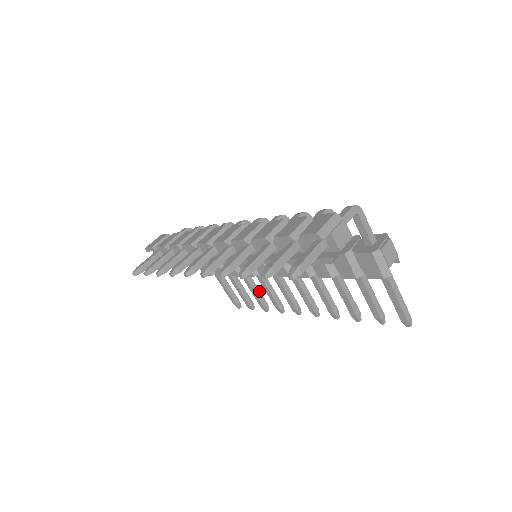
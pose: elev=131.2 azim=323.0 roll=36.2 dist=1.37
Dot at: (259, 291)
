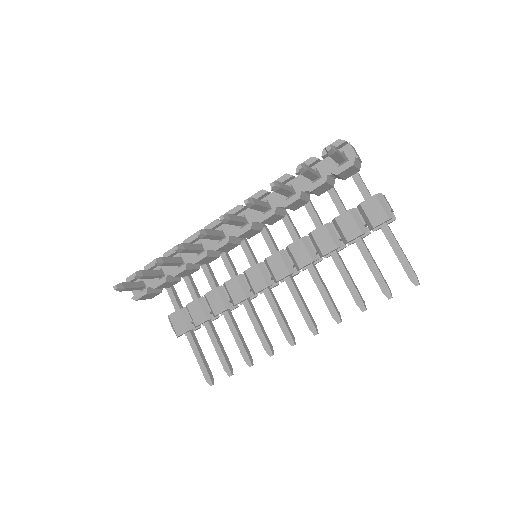
Dot at: (243, 339)
